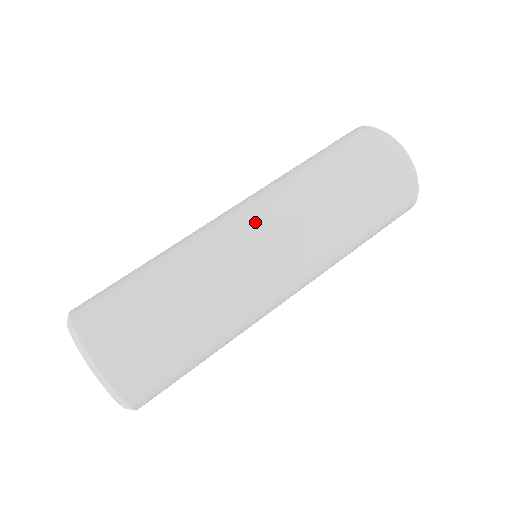
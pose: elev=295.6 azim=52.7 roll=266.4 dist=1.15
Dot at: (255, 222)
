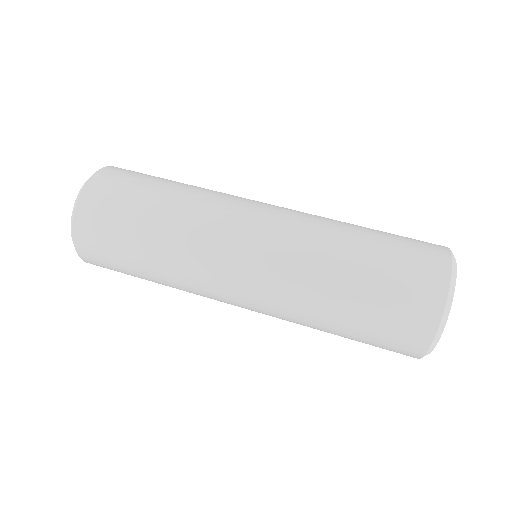
Dot at: (255, 238)
